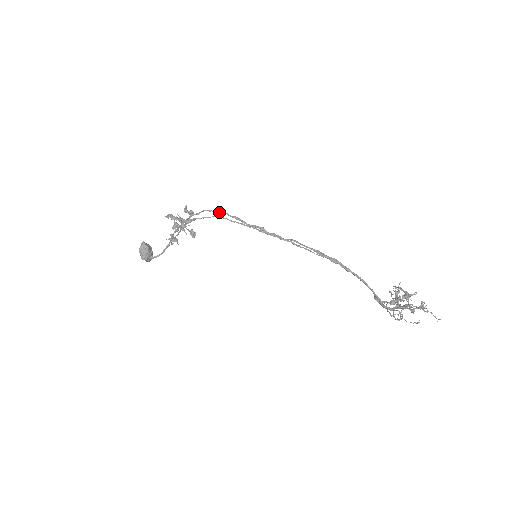
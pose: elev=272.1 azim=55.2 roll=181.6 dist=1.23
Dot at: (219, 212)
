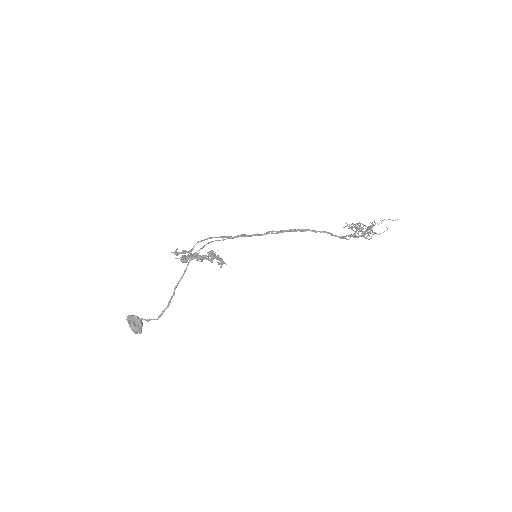
Dot at: (207, 239)
